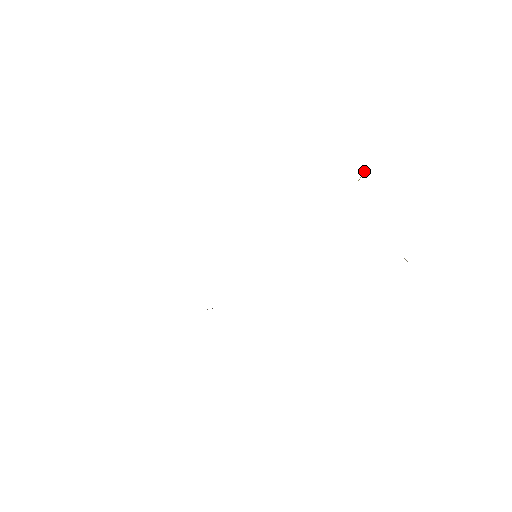
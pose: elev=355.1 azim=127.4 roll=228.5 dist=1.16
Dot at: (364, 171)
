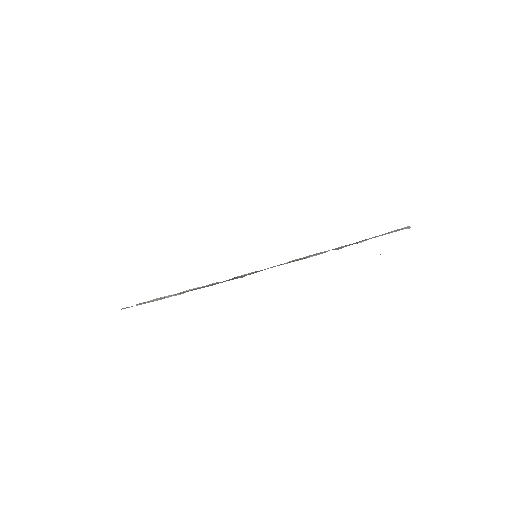
Dot at: occluded
